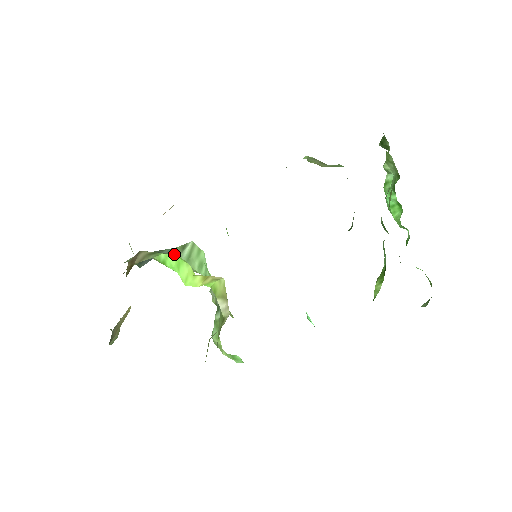
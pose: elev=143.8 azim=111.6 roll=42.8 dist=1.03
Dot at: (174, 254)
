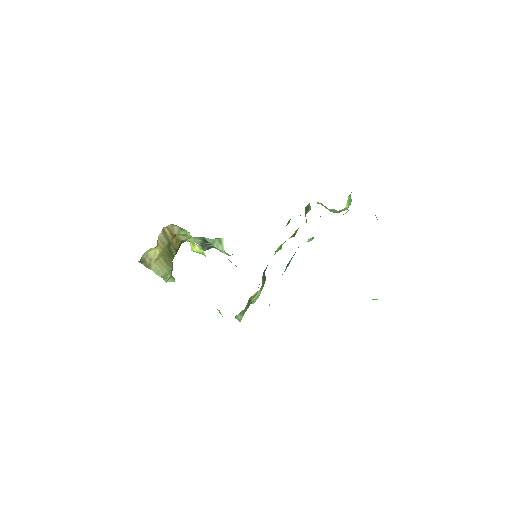
Dot at: (217, 245)
